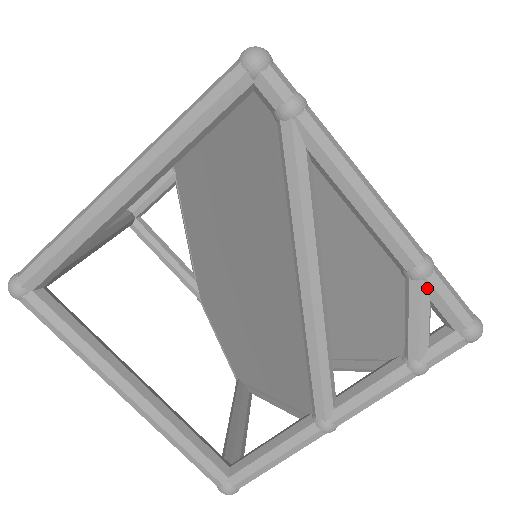
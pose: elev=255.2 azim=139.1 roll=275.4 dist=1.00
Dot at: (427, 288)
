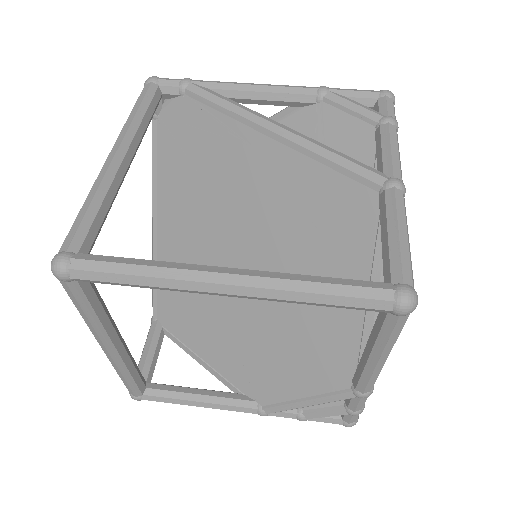
Dot at: (336, 93)
